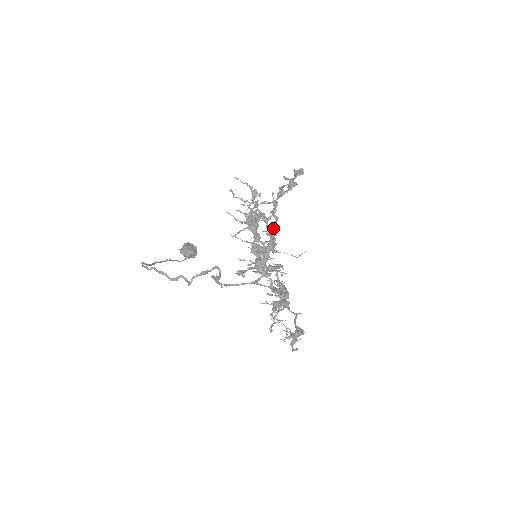
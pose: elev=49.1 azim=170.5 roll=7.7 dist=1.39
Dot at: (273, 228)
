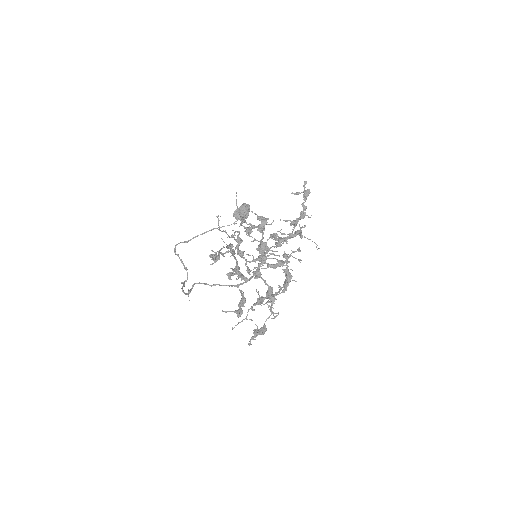
Dot at: (299, 217)
